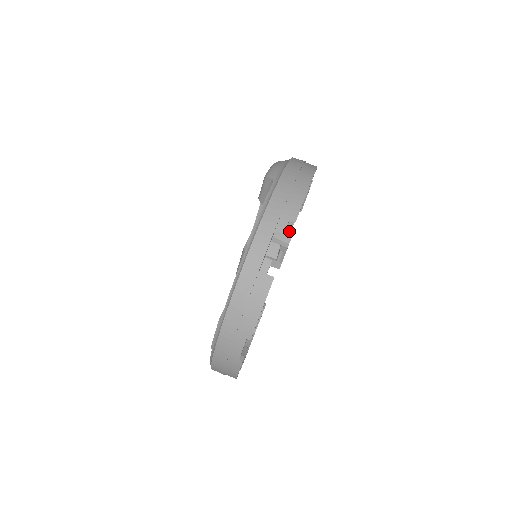
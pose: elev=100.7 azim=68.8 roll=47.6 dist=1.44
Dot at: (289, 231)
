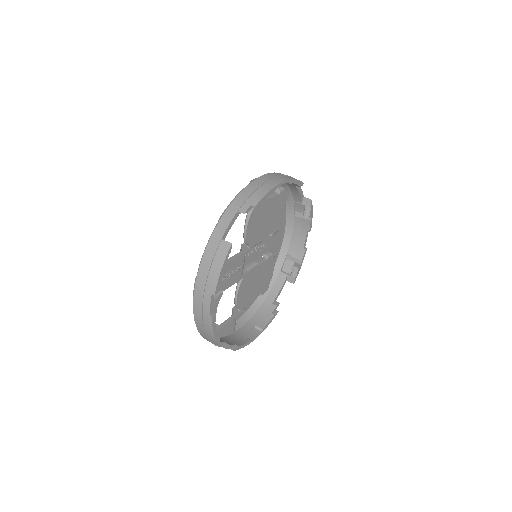
Dot at: (302, 249)
